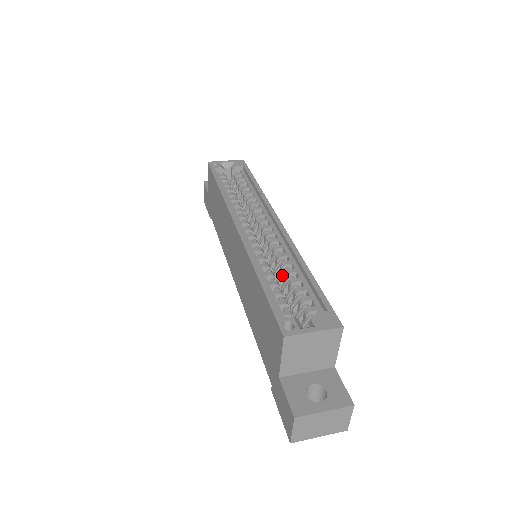
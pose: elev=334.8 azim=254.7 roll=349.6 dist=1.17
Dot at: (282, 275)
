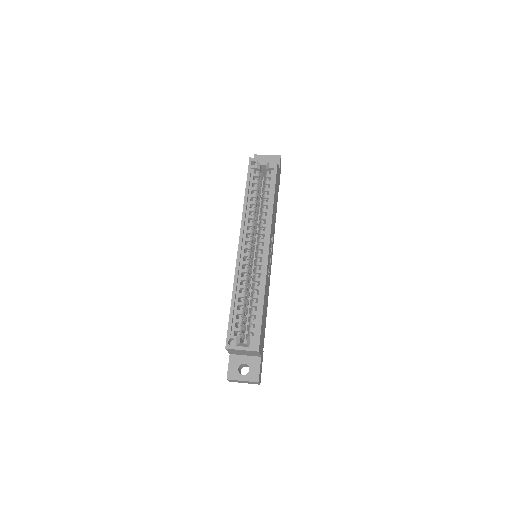
Dot at: (252, 294)
